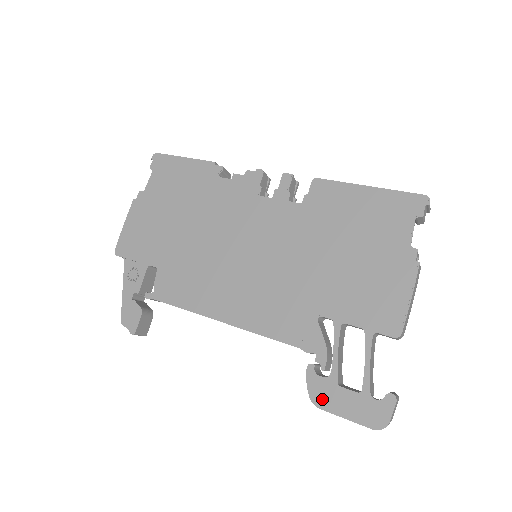
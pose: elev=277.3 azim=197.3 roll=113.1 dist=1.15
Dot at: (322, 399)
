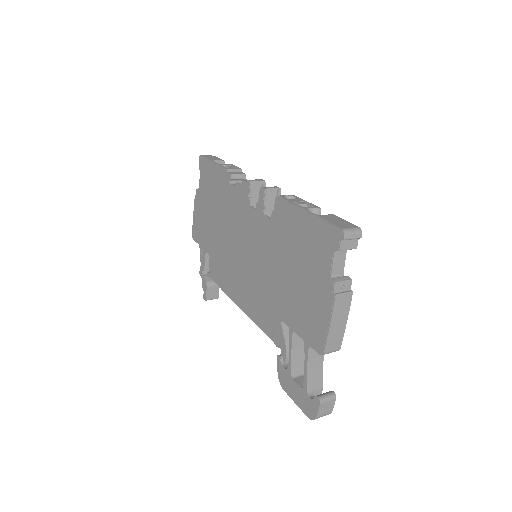
Dot at: (284, 384)
